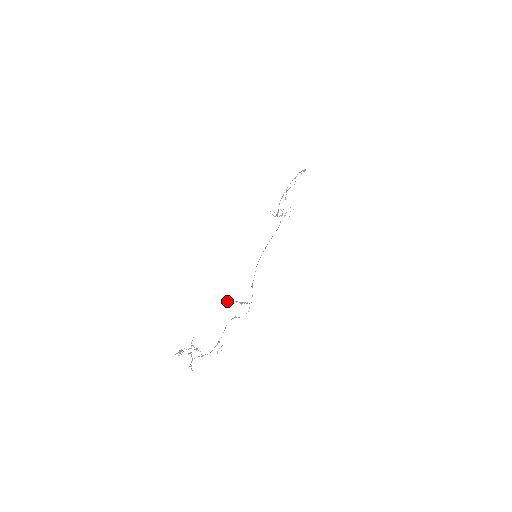
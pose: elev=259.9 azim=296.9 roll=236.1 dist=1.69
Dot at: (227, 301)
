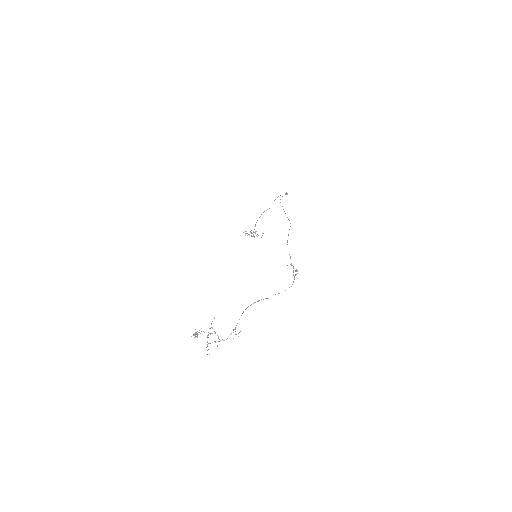
Dot at: occluded
